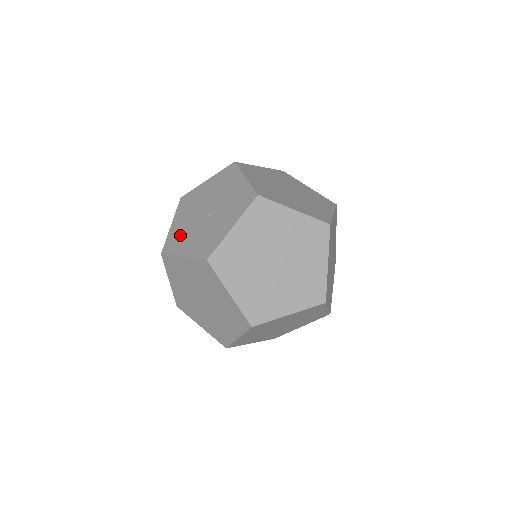
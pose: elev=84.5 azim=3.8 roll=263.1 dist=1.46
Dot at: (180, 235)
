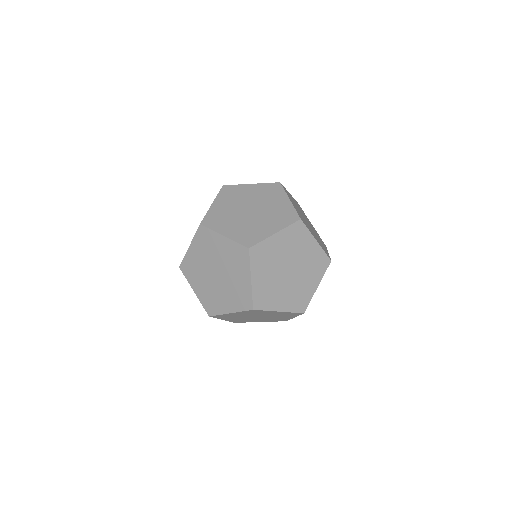
Dot at: occluded
